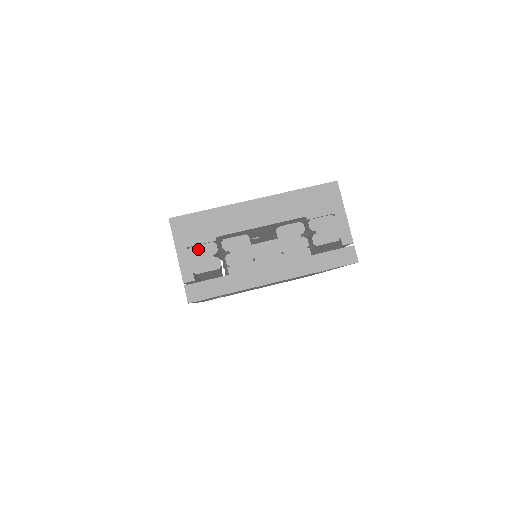
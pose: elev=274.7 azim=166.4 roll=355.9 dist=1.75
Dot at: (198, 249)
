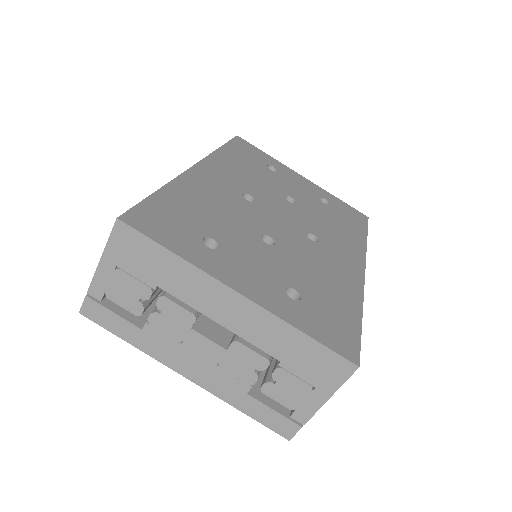
Dot at: (127, 279)
